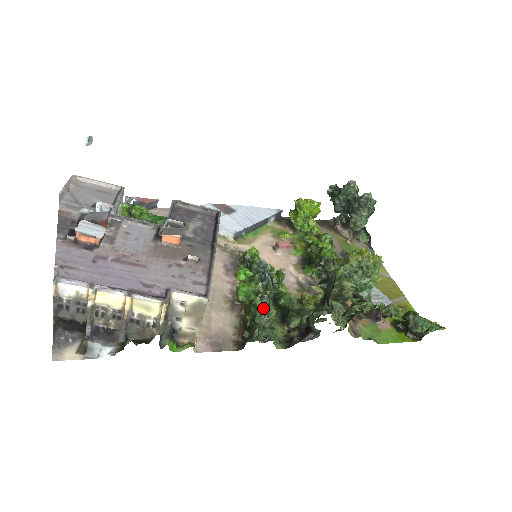
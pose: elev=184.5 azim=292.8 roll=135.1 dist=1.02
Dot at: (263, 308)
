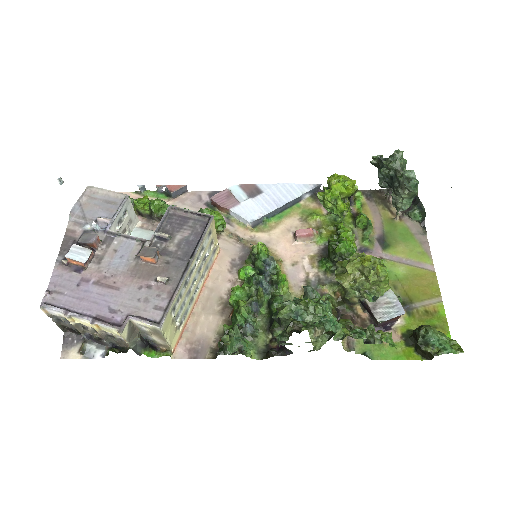
Dot at: (249, 315)
